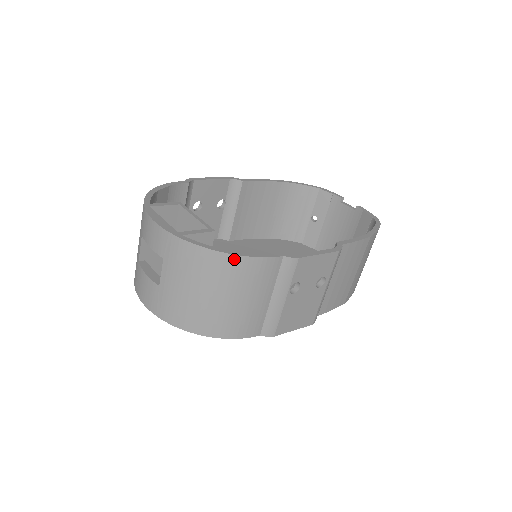
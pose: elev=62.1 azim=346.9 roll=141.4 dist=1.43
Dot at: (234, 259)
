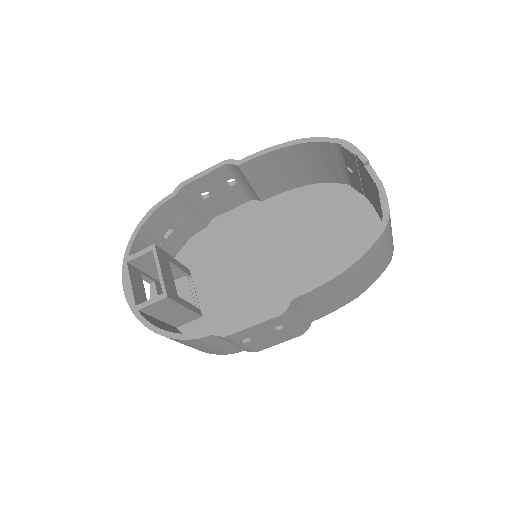
Dot at: (172, 339)
